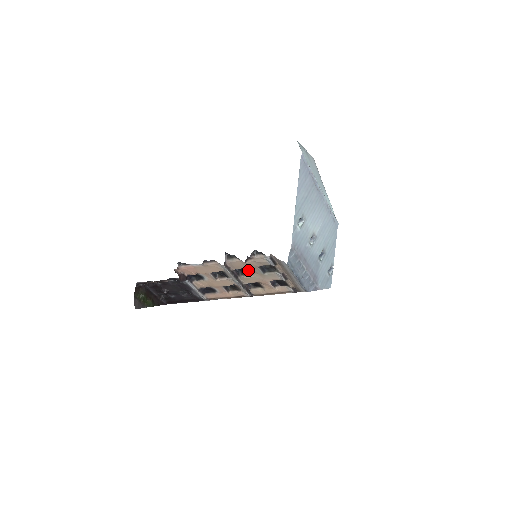
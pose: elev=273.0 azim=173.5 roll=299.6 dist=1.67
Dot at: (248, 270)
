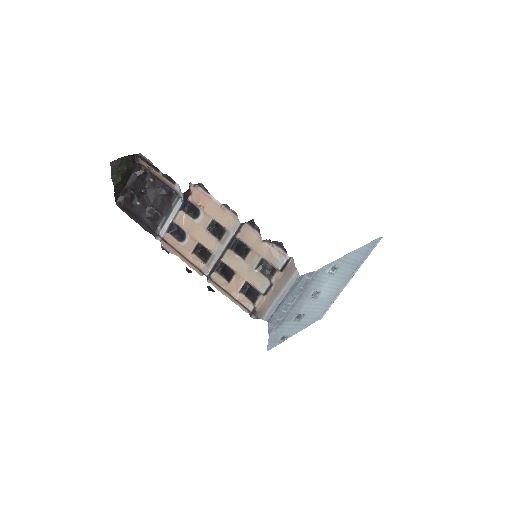
Dot at: (248, 252)
